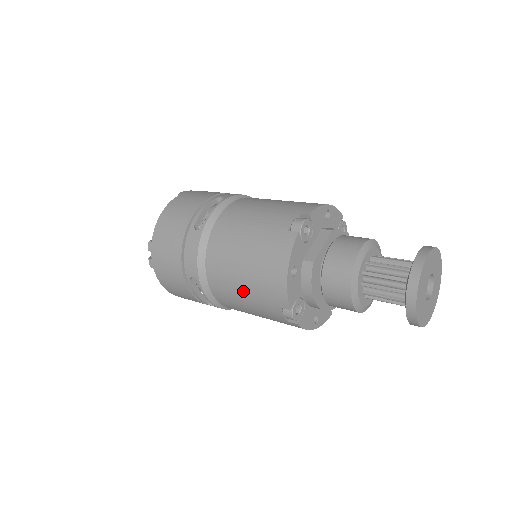
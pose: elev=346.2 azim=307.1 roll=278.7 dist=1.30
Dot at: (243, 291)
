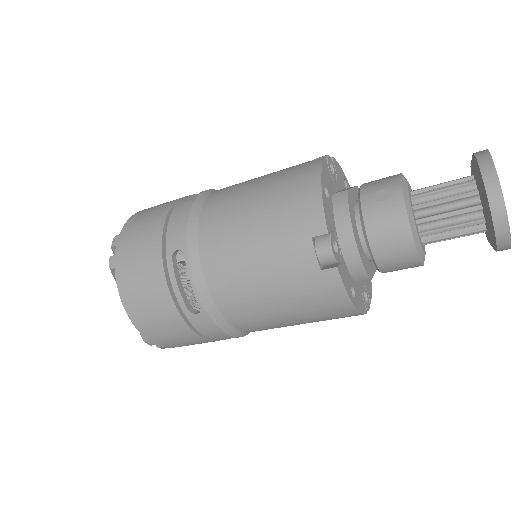
Dot at: (254, 238)
